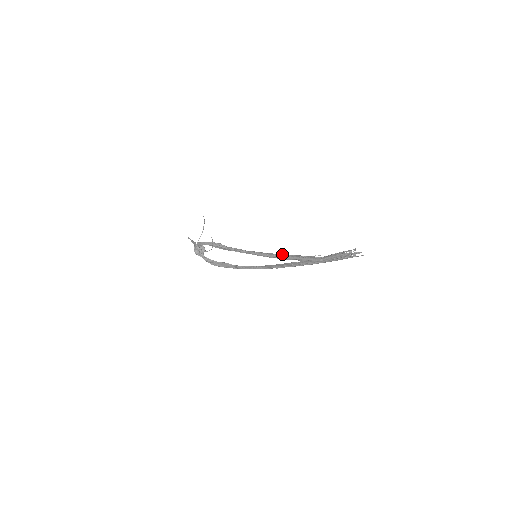
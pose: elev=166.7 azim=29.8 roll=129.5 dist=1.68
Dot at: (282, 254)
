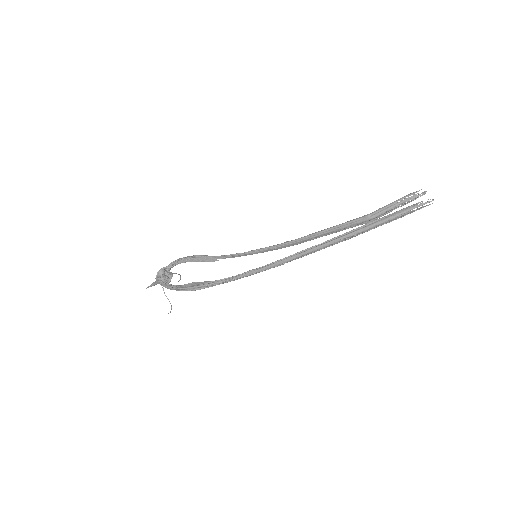
Dot at: (302, 238)
